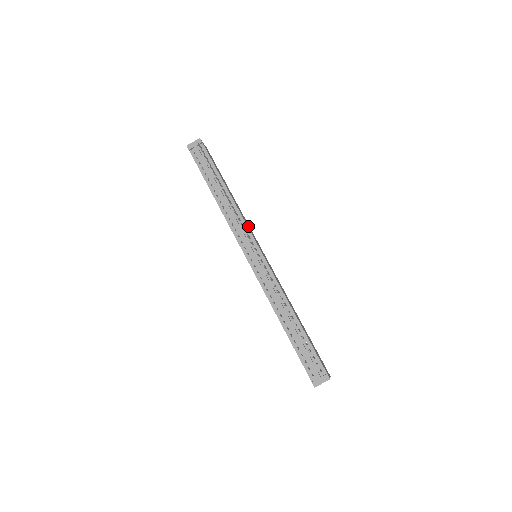
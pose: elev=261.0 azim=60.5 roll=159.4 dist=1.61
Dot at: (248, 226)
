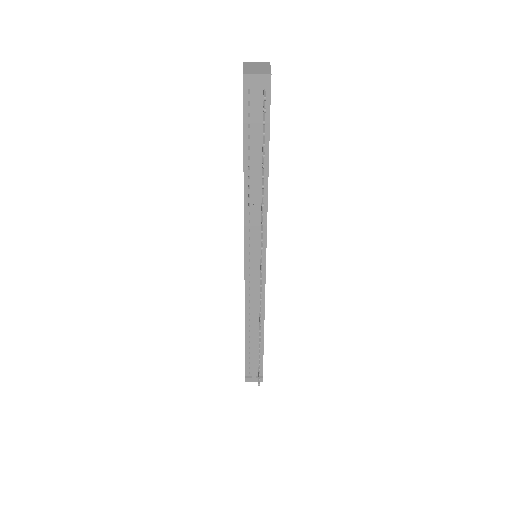
Dot at: occluded
